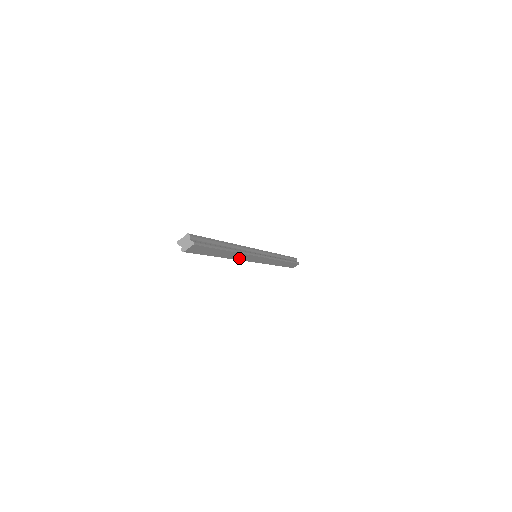
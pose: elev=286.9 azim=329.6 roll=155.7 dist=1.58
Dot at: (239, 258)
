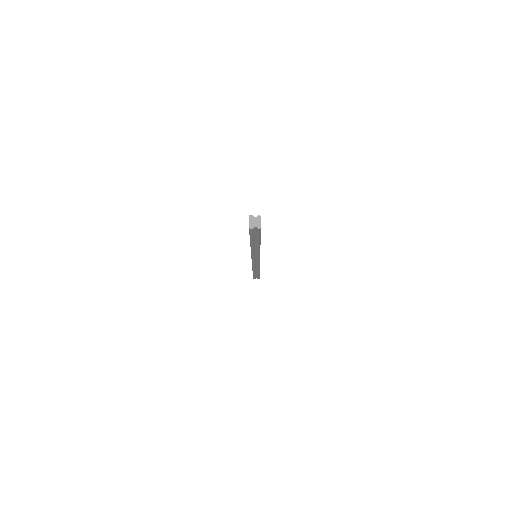
Dot at: occluded
